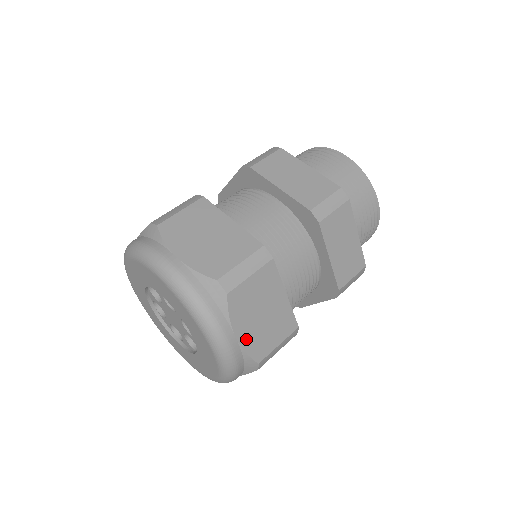
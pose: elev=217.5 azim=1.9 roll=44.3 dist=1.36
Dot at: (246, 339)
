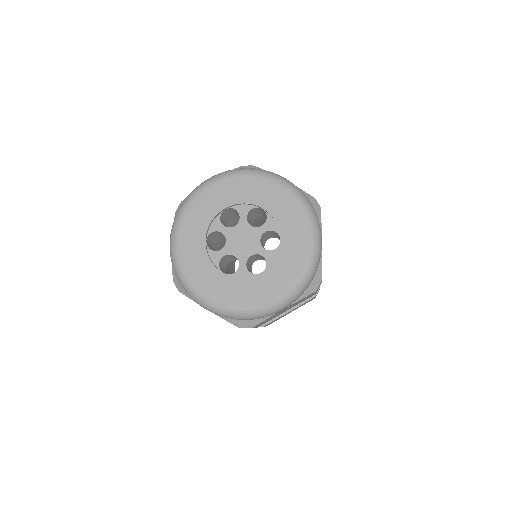
Dot at: occluded
